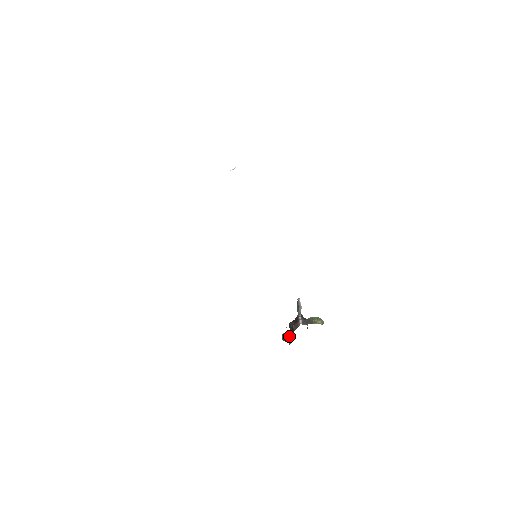
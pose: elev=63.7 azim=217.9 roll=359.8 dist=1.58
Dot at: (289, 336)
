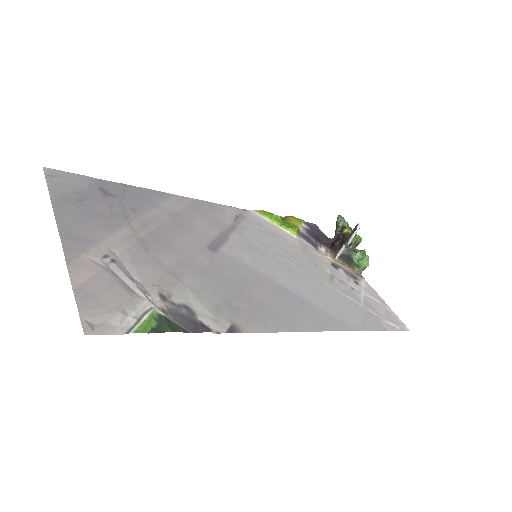
Dot at: (337, 233)
